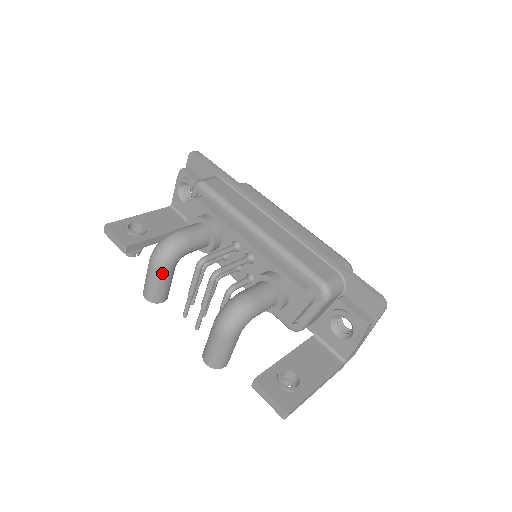
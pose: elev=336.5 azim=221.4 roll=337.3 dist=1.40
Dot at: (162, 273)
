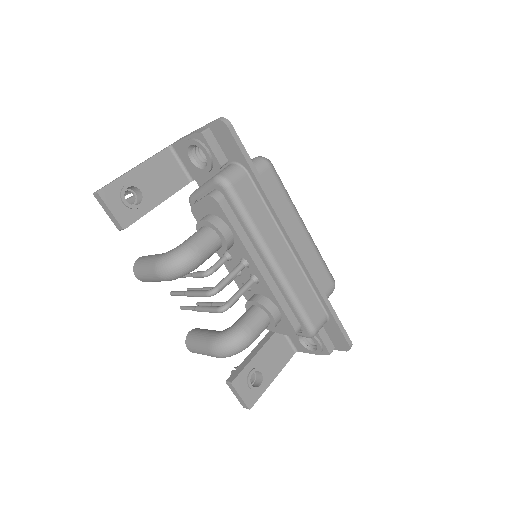
Dot at: occluded
